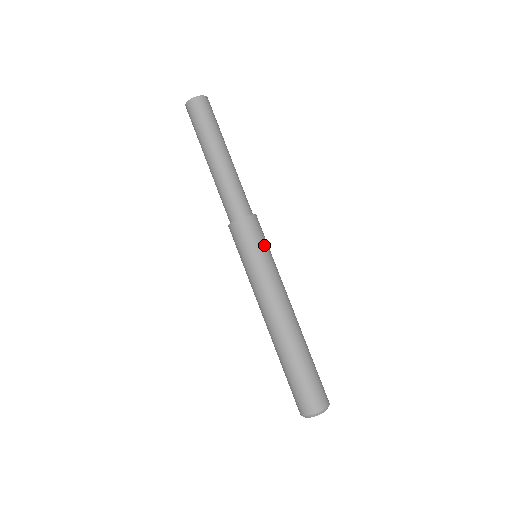
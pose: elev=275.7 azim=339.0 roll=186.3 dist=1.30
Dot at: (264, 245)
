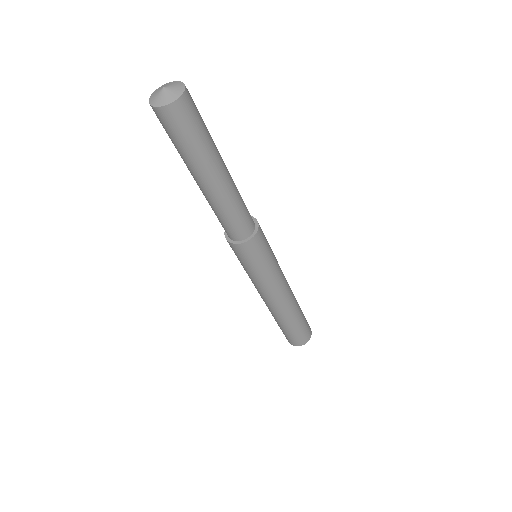
Dot at: (264, 260)
